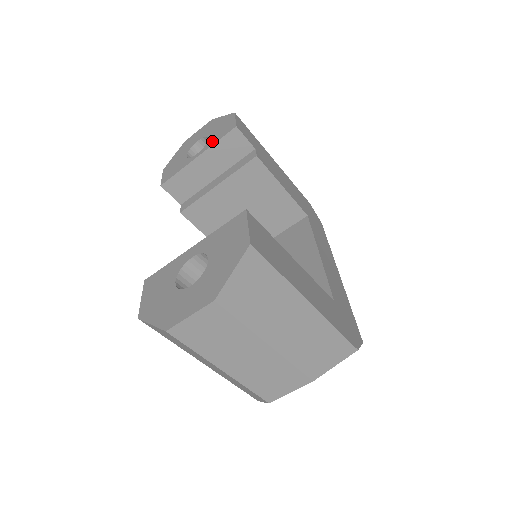
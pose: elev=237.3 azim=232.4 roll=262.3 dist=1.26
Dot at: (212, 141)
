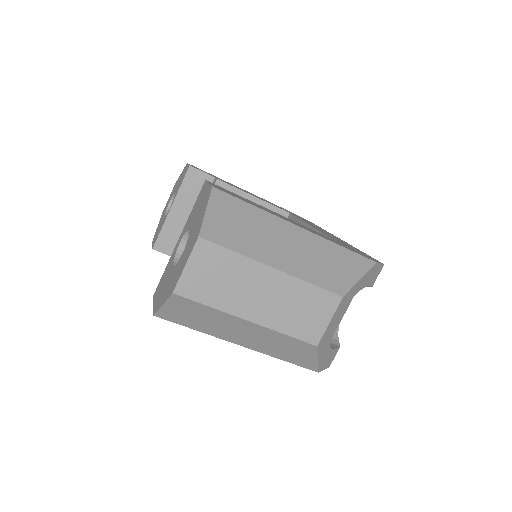
Dot at: (177, 190)
